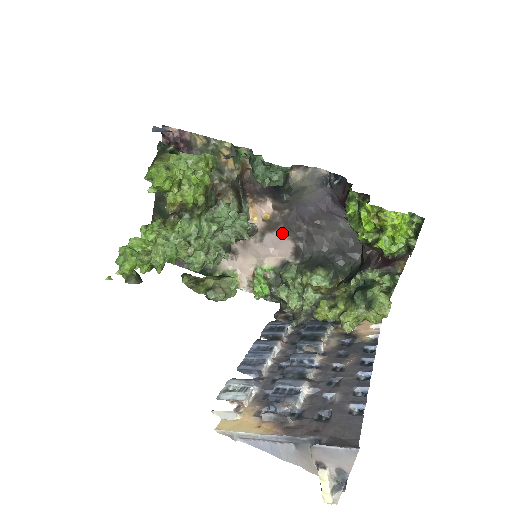
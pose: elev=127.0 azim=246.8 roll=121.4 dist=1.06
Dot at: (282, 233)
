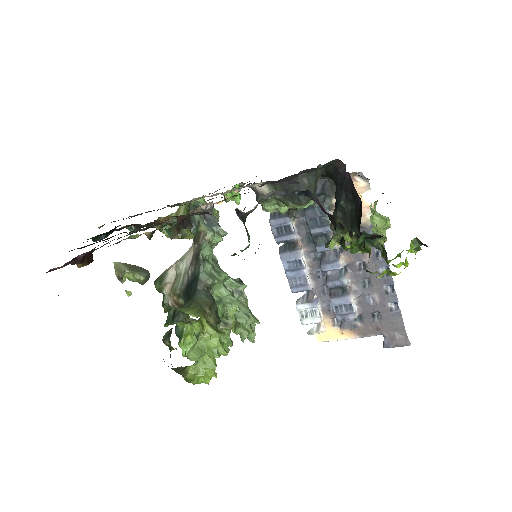
Dot at: occluded
